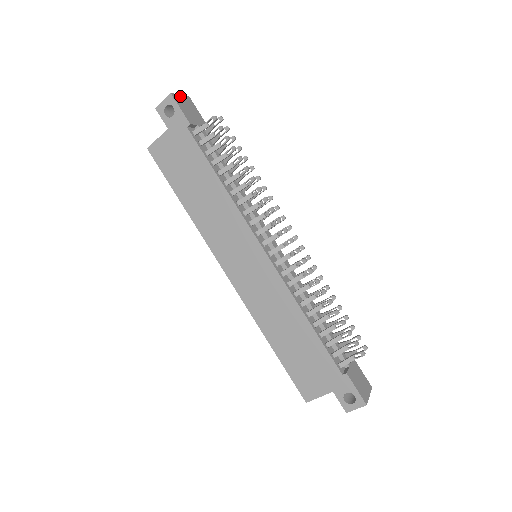
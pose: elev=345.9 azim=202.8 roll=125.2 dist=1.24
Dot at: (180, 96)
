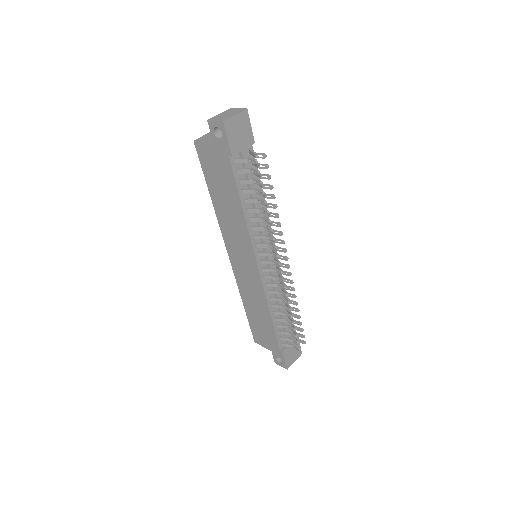
Dot at: (234, 117)
